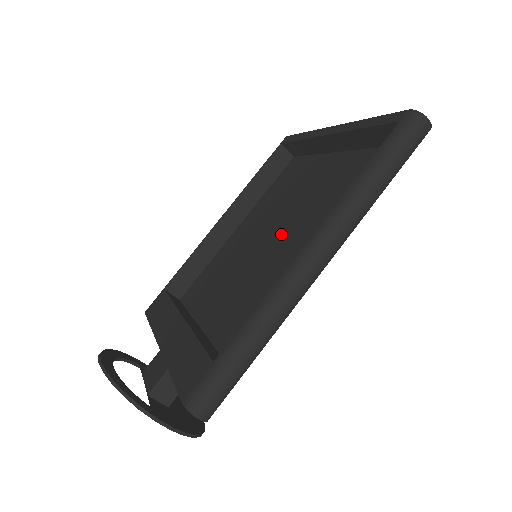
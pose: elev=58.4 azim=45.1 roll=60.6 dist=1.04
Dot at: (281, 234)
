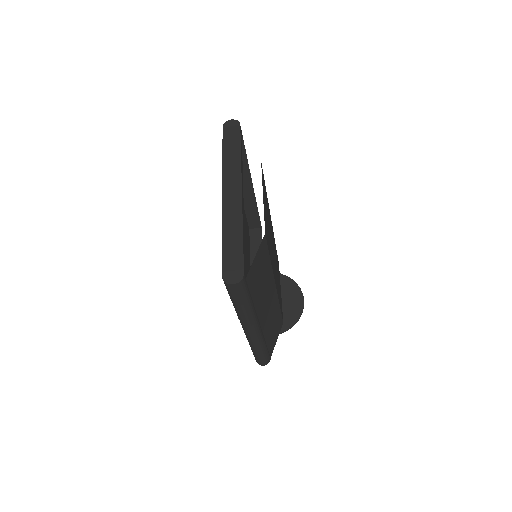
Dot at: occluded
